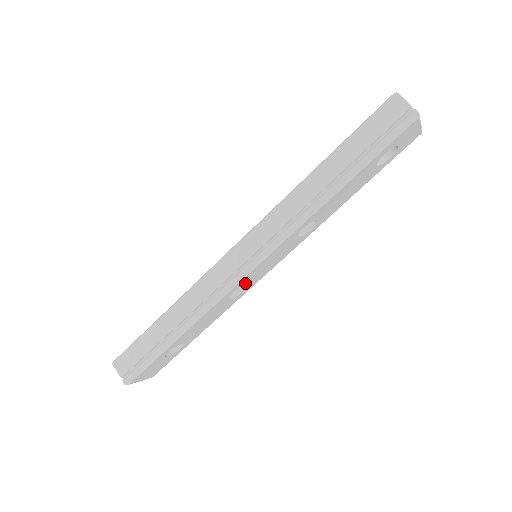
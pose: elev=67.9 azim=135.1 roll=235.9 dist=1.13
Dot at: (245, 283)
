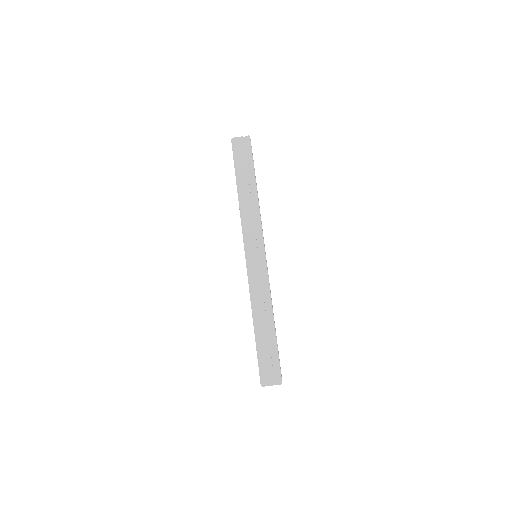
Dot at: occluded
